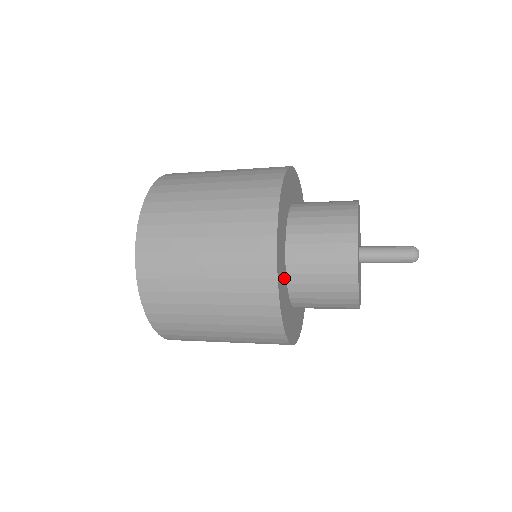
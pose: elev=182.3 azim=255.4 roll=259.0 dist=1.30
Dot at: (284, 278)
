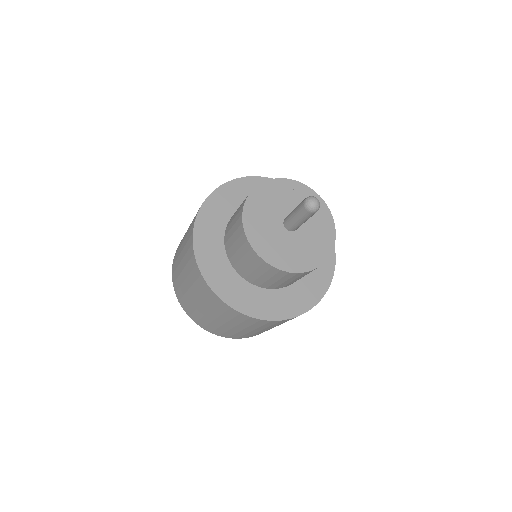
Dot at: (248, 290)
